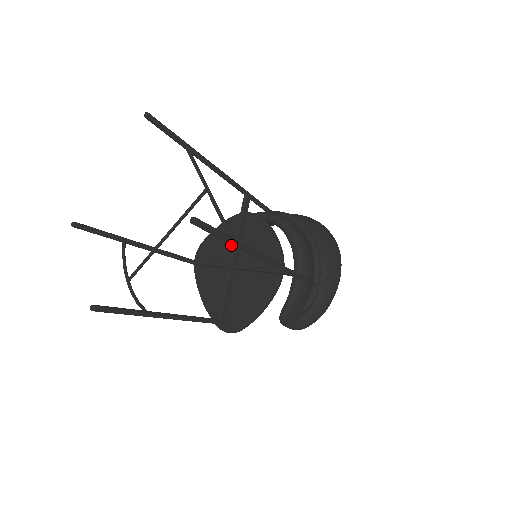
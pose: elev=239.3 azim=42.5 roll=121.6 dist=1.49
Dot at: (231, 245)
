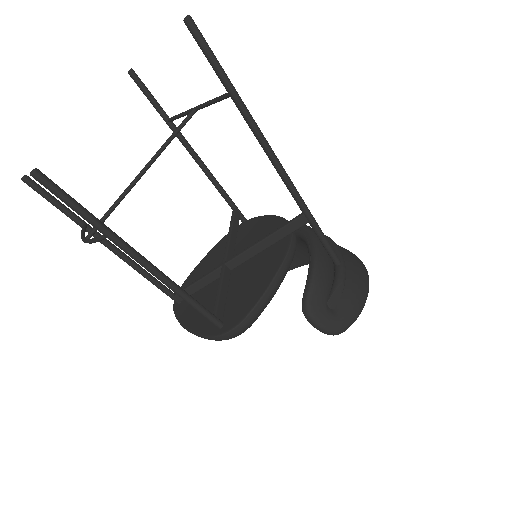
Dot at: (222, 258)
